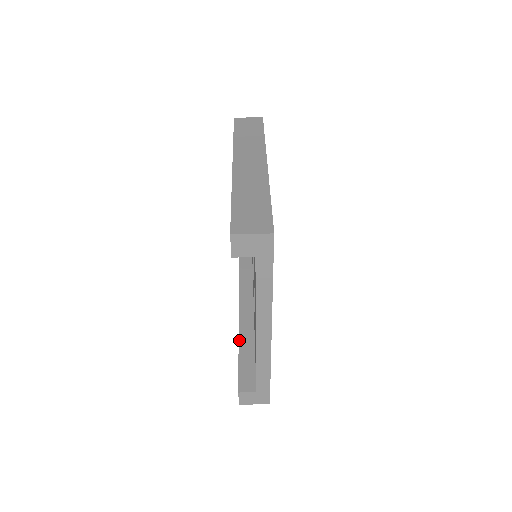
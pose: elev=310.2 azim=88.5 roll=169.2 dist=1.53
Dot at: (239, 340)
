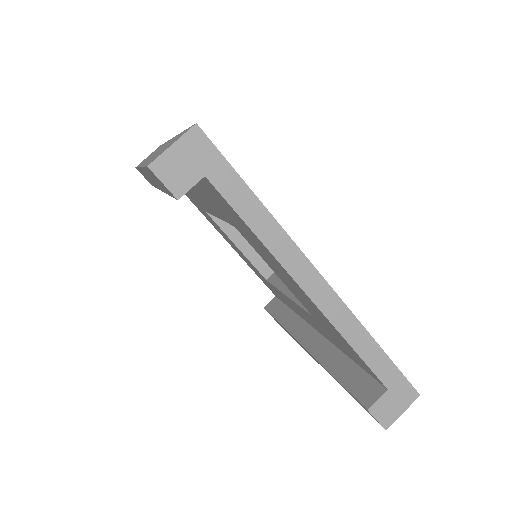
Dot at: (322, 364)
